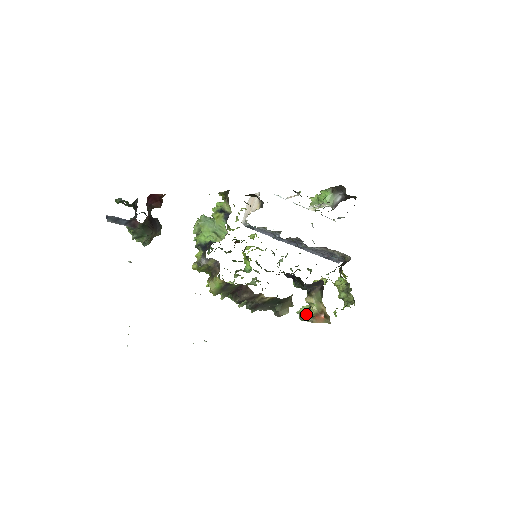
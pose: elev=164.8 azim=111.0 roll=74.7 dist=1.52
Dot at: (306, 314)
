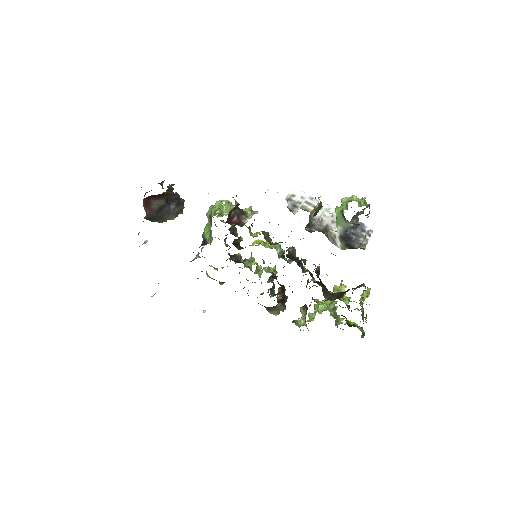
Dot at: occluded
